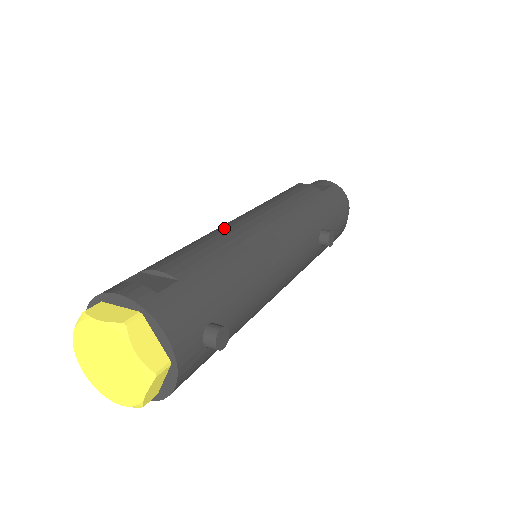
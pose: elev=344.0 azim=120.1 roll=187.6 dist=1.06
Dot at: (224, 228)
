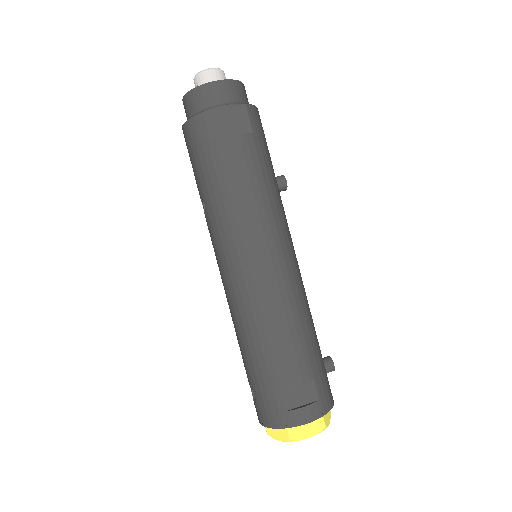
Dot at: (268, 296)
